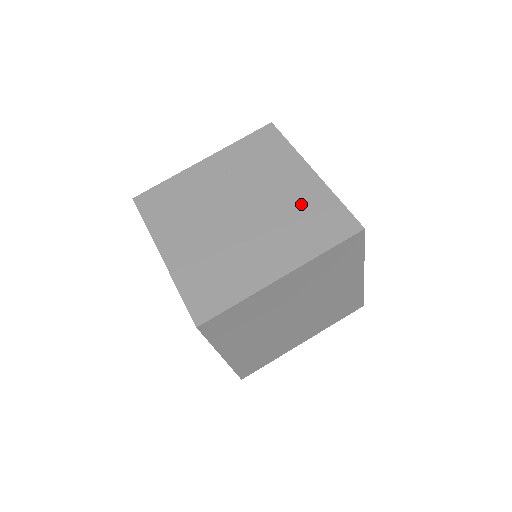
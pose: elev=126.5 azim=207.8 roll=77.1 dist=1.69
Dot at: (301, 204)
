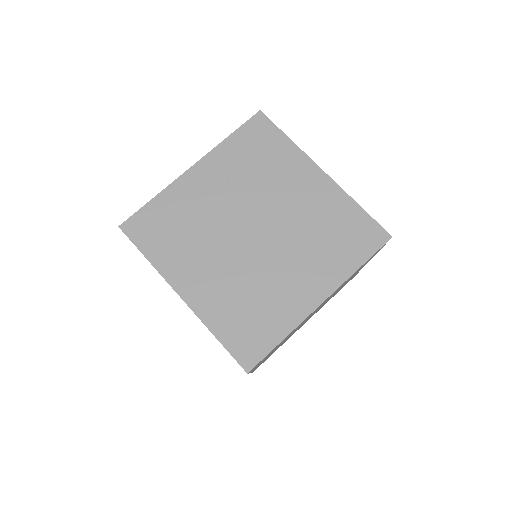
Dot at: (321, 215)
